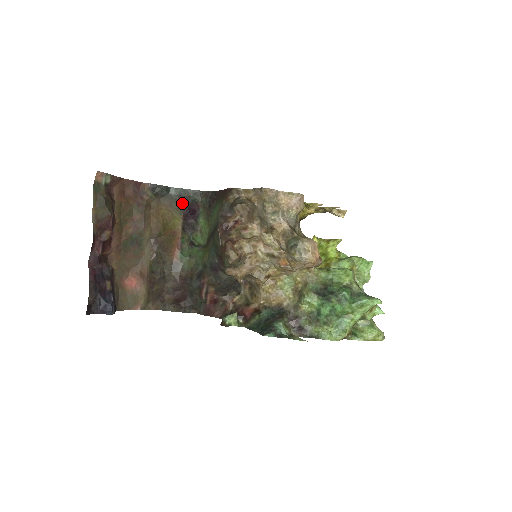
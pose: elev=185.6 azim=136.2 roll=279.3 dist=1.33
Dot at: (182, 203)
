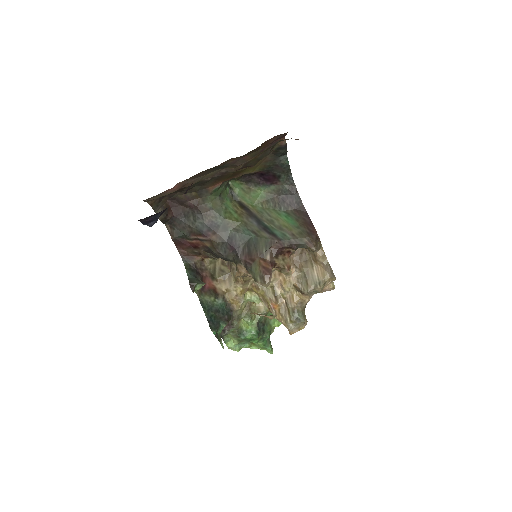
Dot at: (273, 168)
